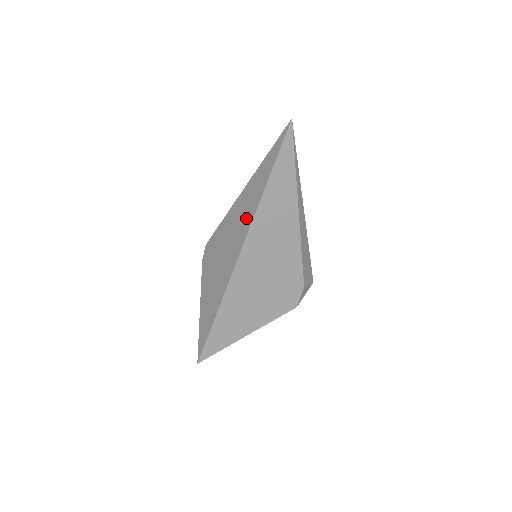
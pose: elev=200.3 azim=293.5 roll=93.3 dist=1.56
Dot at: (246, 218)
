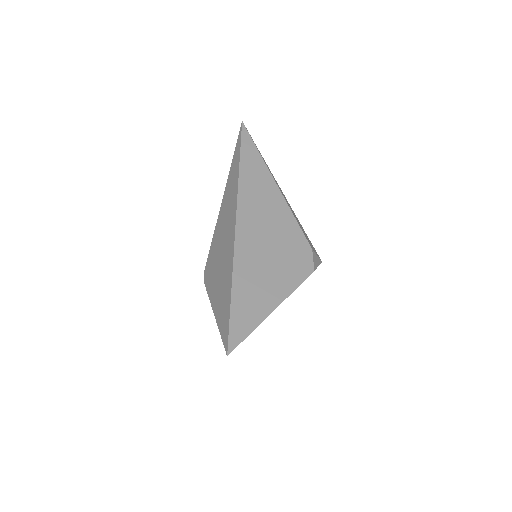
Dot at: (232, 199)
